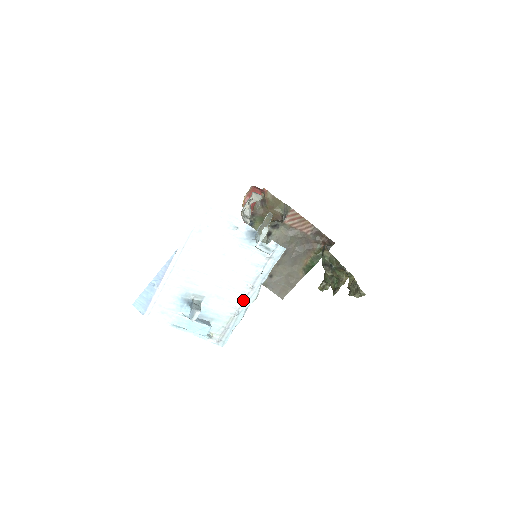
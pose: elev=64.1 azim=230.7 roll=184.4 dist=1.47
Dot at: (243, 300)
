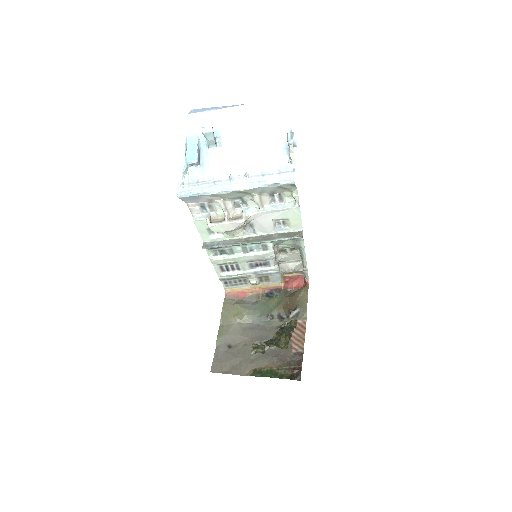
Dot at: (232, 177)
